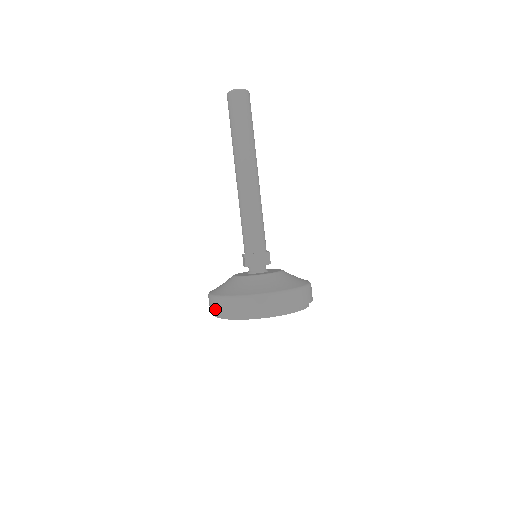
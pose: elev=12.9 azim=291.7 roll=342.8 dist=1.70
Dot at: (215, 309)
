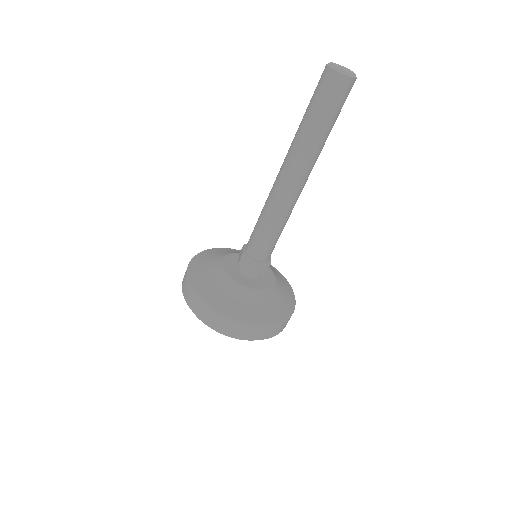
Dot at: (228, 331)
